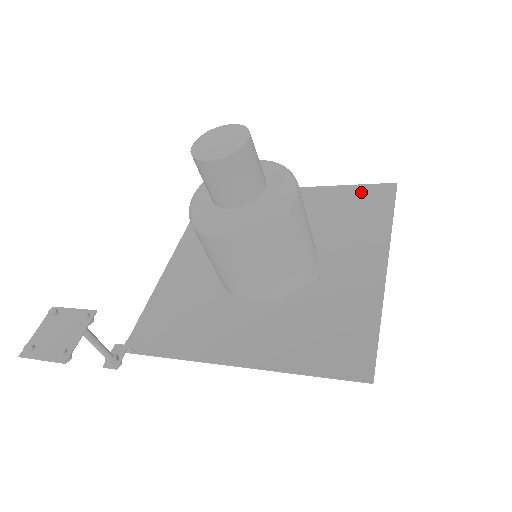
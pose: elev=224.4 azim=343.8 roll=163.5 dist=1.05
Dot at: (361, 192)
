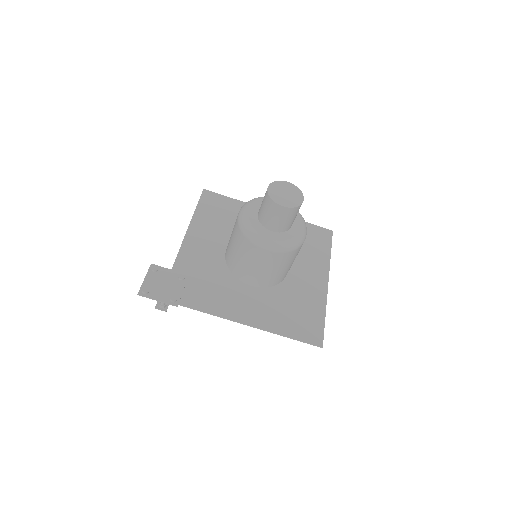
Dot at: (312, 230)
